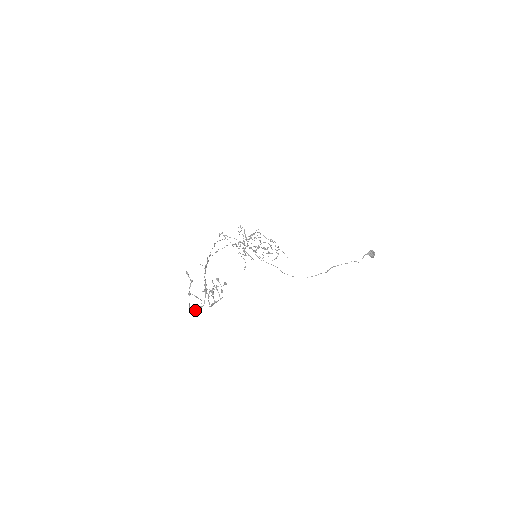
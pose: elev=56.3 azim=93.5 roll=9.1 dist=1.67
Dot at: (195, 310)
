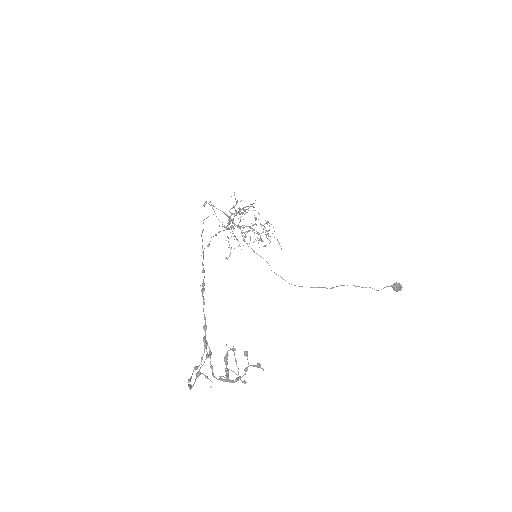
Dot at: (190, 380)
